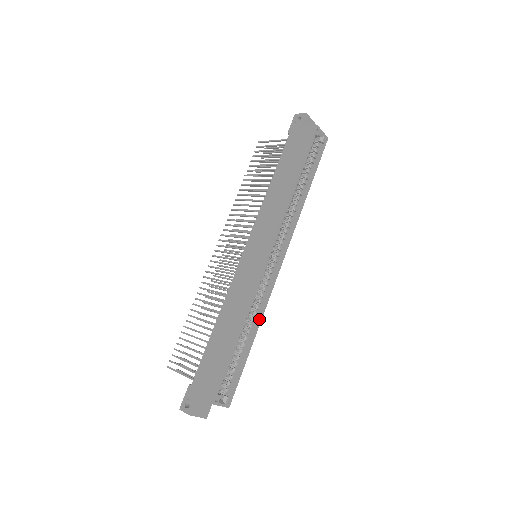
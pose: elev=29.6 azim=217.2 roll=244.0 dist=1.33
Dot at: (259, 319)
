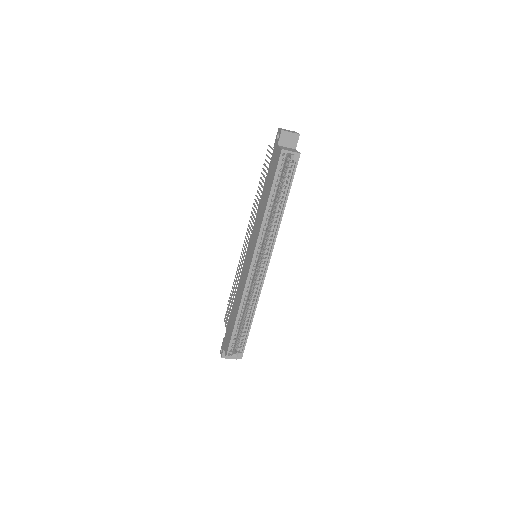
Dot at: (255, 306)
